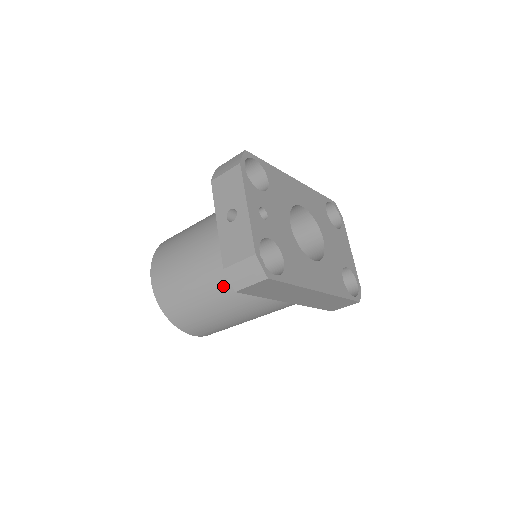
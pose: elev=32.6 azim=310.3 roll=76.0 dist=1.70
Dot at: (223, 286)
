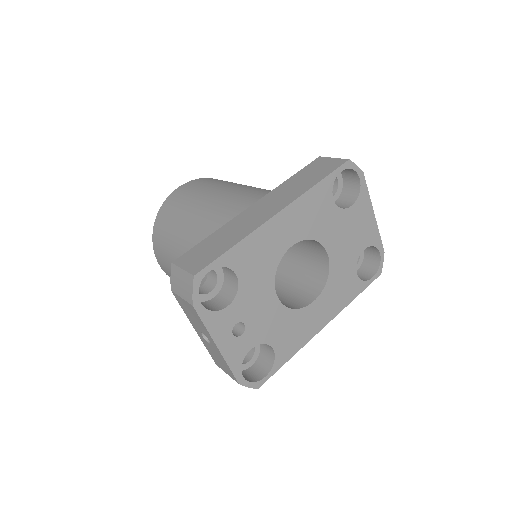
Dot at: occluded
